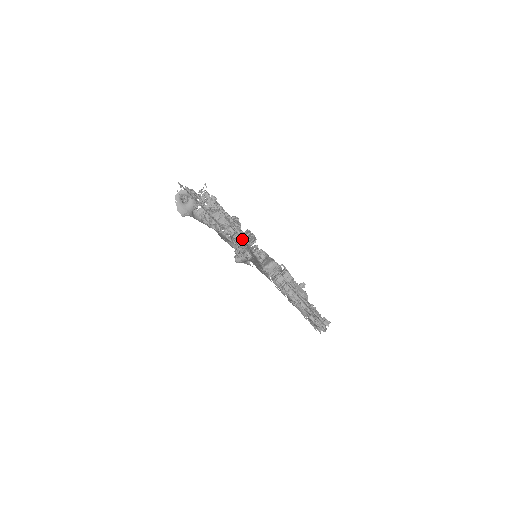
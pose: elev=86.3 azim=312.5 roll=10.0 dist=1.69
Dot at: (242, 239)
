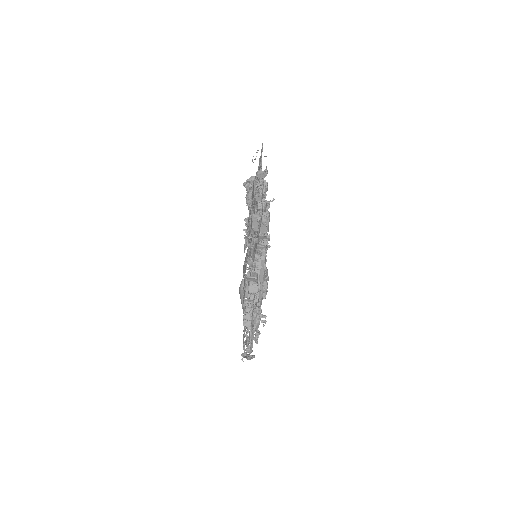
Dot at: (262, 190)
